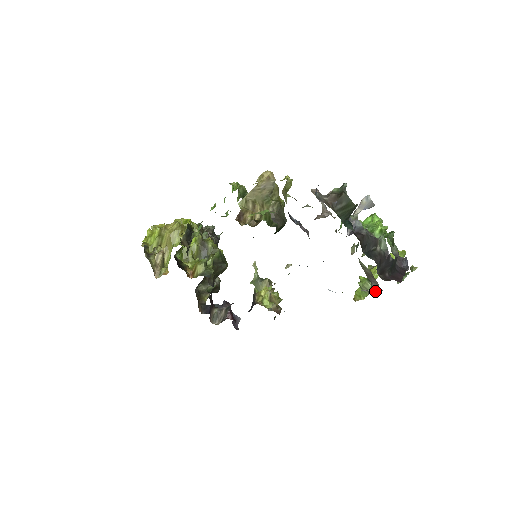
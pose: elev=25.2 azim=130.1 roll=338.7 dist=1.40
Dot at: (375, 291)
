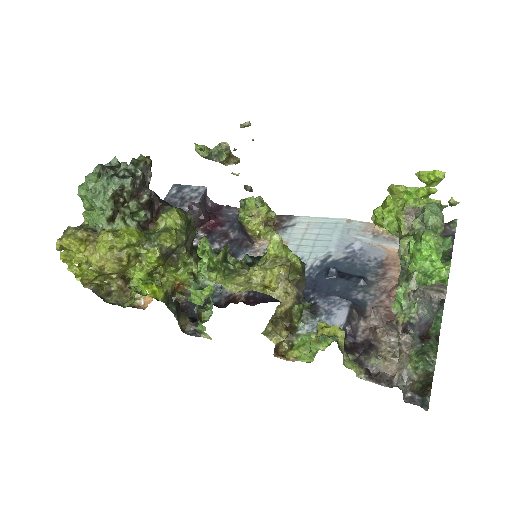
Dot at: occluded
